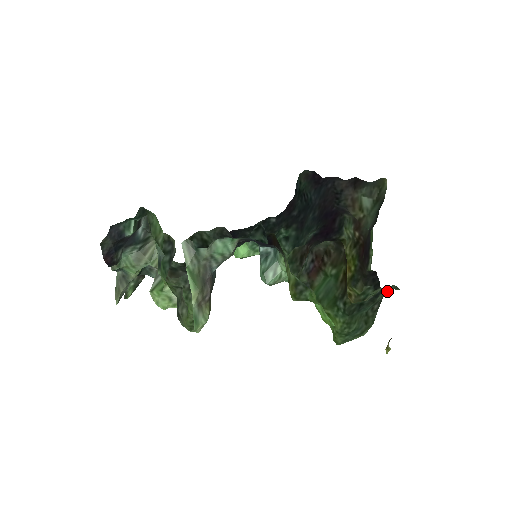
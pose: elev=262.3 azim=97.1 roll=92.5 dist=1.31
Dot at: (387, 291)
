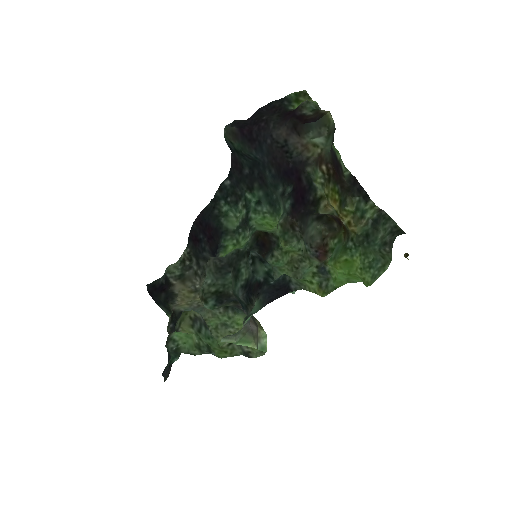
Dot at: (393, 239)
